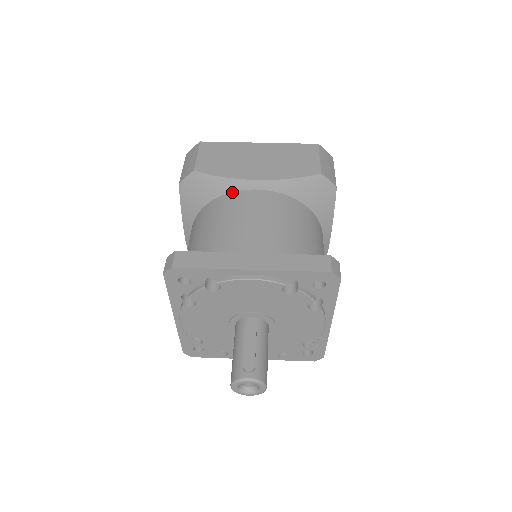
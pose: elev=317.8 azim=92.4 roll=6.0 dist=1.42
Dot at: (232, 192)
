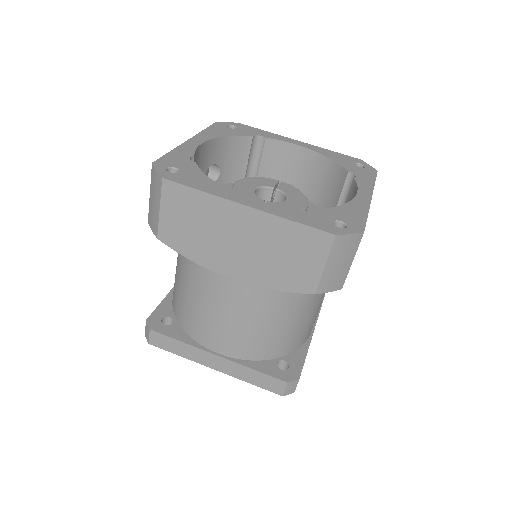
Dot at: occluded
